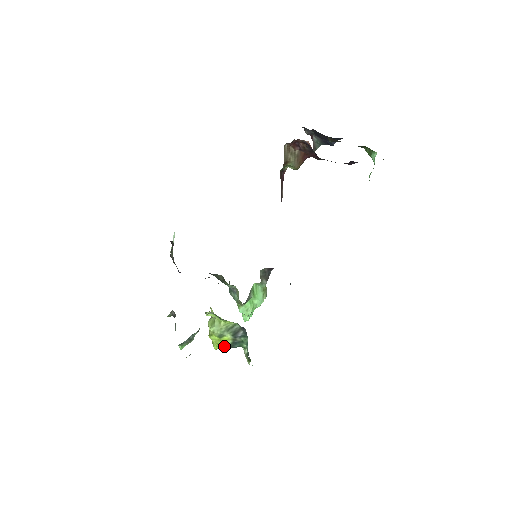
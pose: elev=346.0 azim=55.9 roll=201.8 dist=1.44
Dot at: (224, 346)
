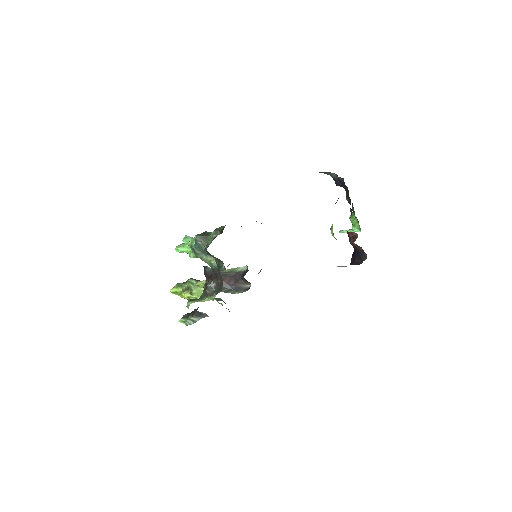
Dot at: occluded
